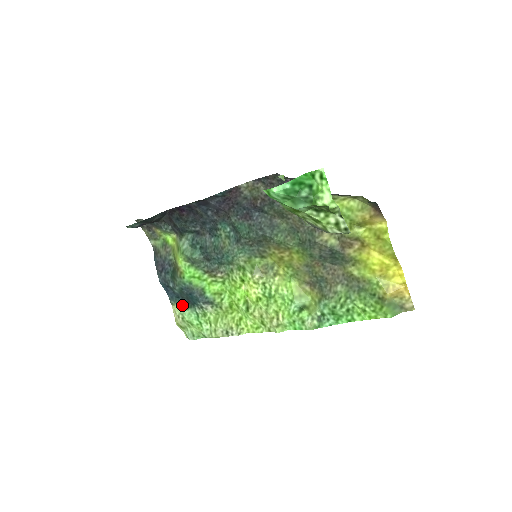
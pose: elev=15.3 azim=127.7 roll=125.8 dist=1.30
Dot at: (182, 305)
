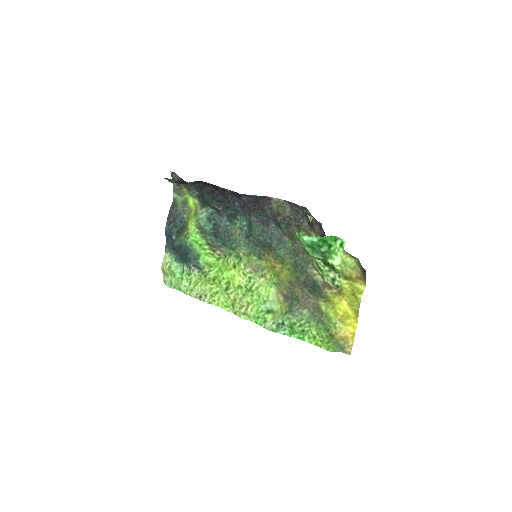
Dot at: (174, 256)
